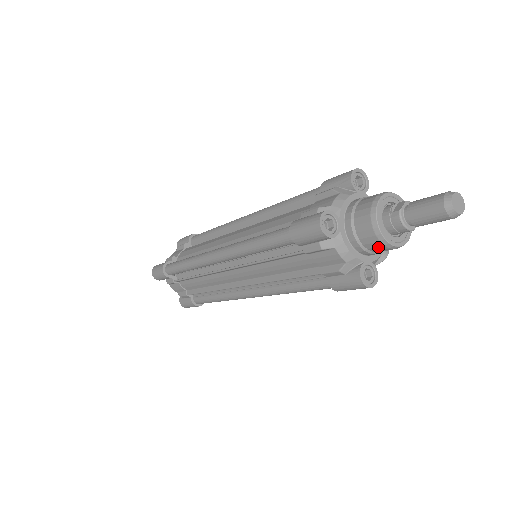
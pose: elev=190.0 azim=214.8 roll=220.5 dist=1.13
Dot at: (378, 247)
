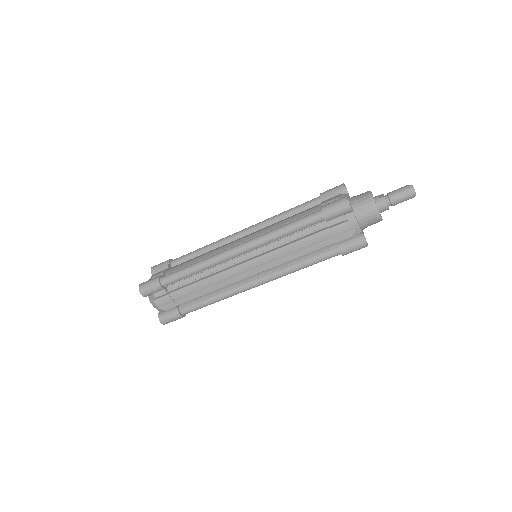
Dot at: (373, 219)
